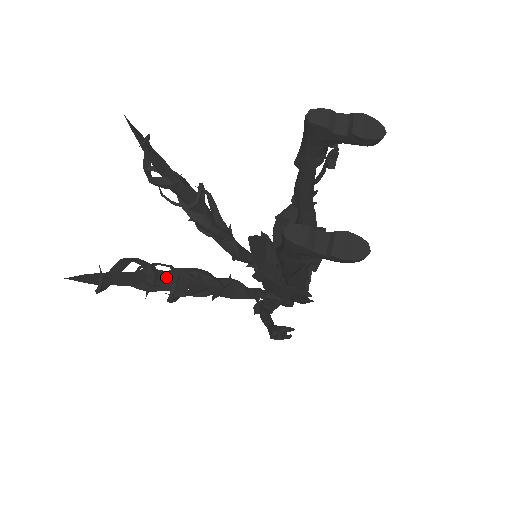
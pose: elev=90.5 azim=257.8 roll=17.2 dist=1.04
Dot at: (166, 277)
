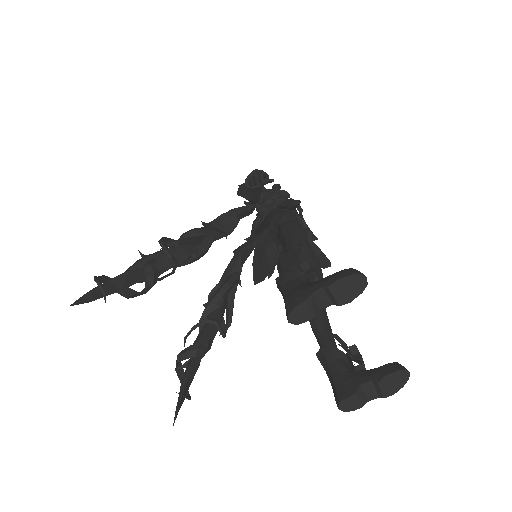
Dot at: (209, 330)
